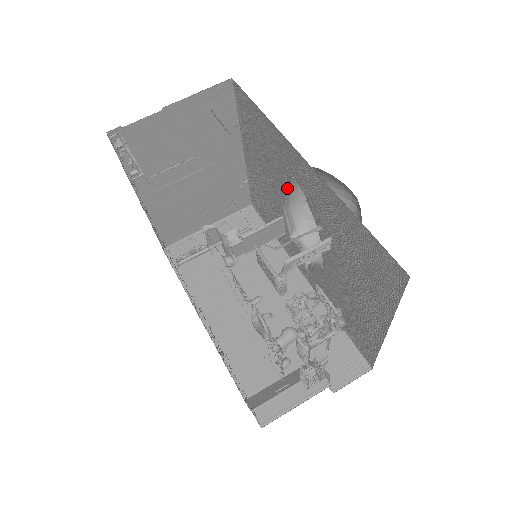
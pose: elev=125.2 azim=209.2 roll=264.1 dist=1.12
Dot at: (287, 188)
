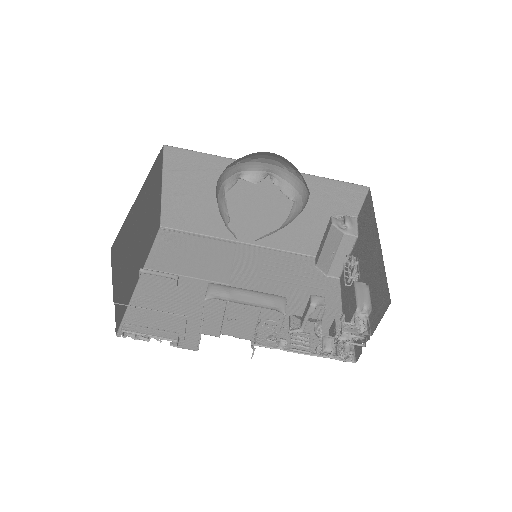
Dot at: (227, 223)
